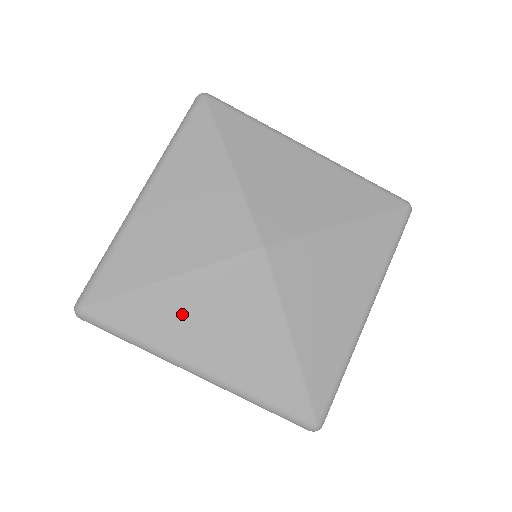
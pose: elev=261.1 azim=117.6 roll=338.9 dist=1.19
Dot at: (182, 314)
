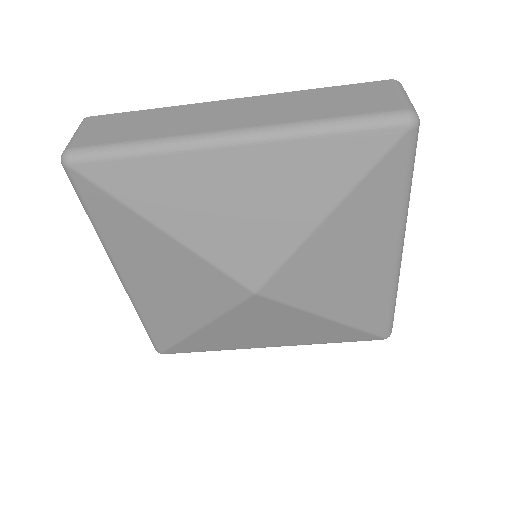
Dot at: (229, 336)
